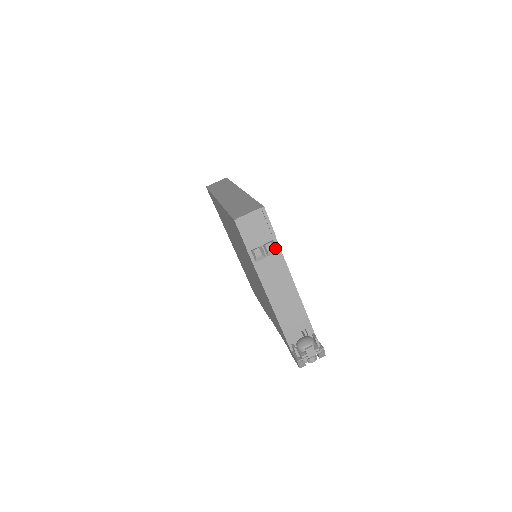
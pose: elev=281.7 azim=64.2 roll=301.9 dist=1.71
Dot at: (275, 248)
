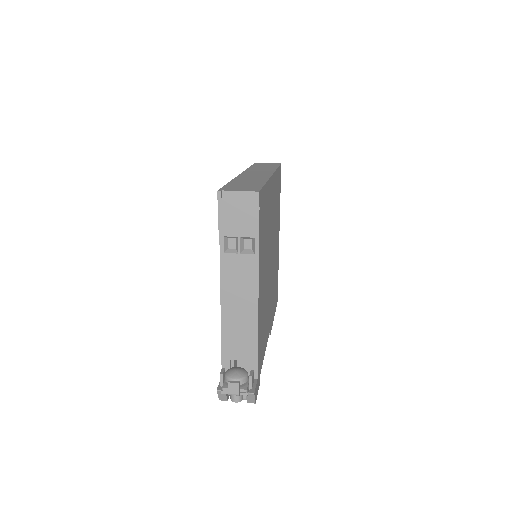
Dot at: (254, 248)
